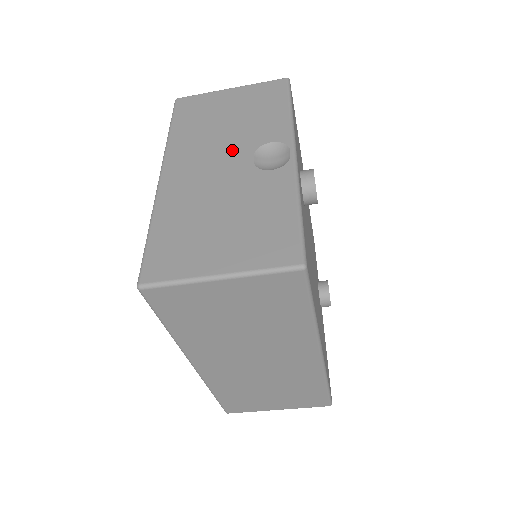
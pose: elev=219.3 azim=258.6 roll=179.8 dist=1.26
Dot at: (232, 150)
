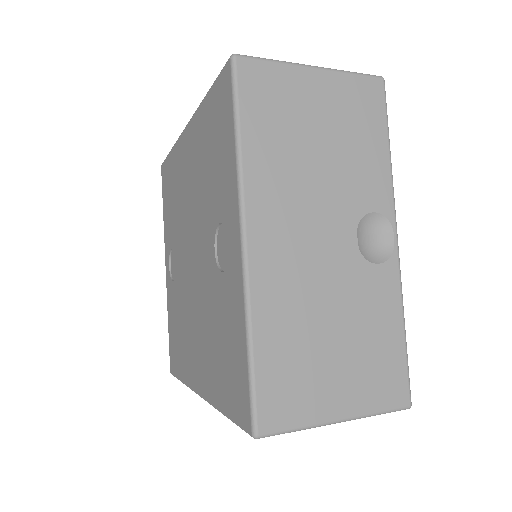
Dot at: (332, 215)
